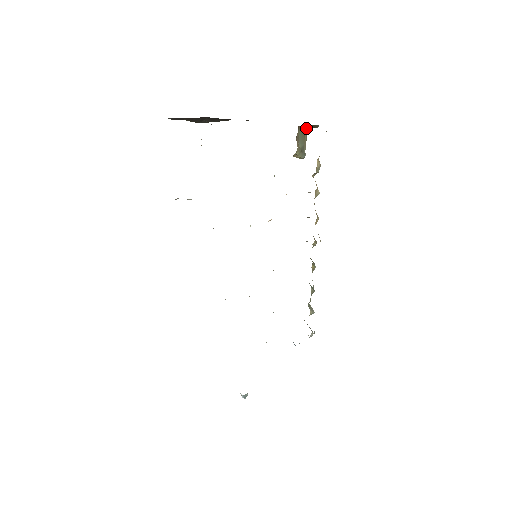
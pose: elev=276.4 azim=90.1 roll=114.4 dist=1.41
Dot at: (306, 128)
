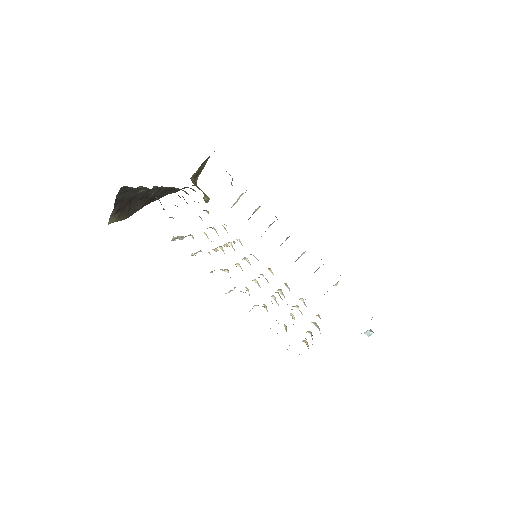
Dot at: (194, 181)
